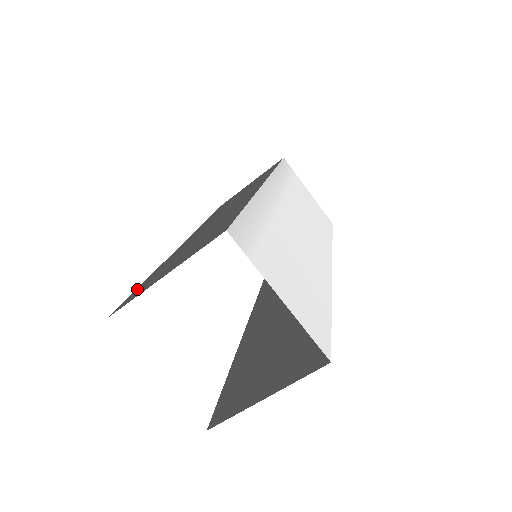
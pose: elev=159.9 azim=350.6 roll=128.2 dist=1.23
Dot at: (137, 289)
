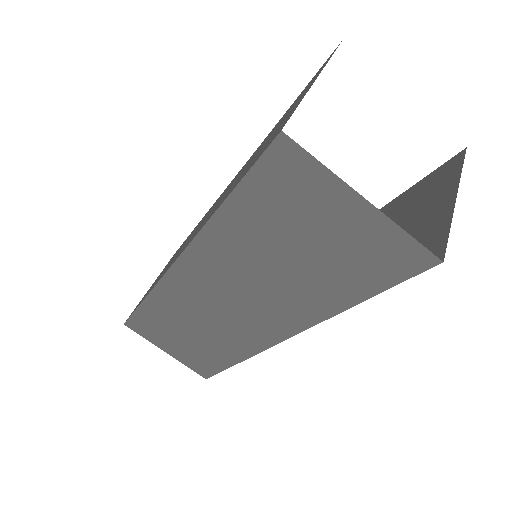
Dot at: (247, 171)
